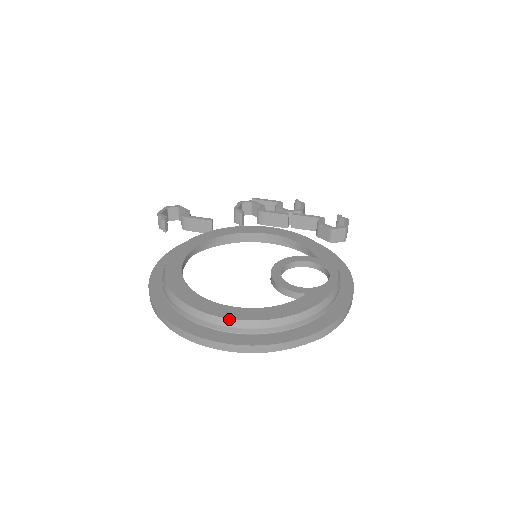
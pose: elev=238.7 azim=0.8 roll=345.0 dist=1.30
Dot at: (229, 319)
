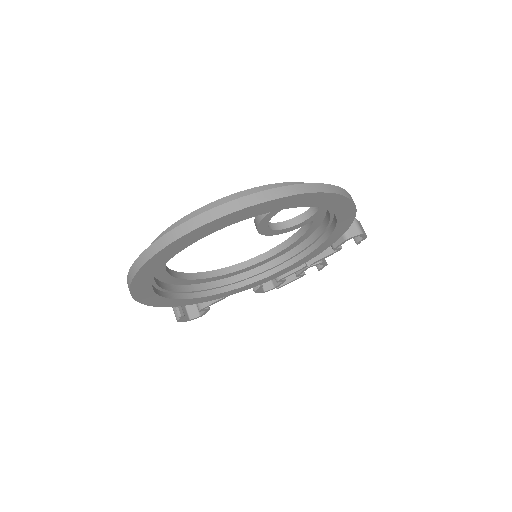
Dot at: (187, 215)
